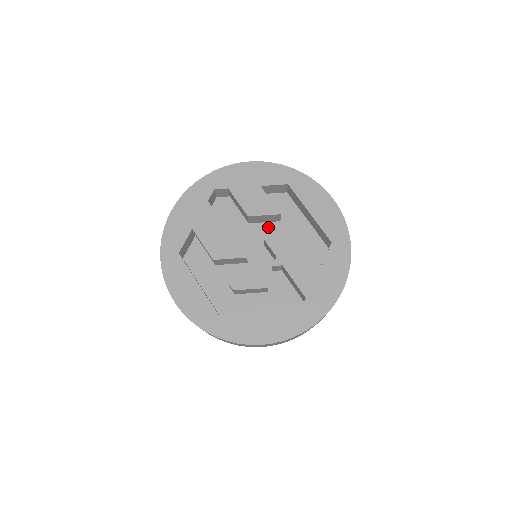
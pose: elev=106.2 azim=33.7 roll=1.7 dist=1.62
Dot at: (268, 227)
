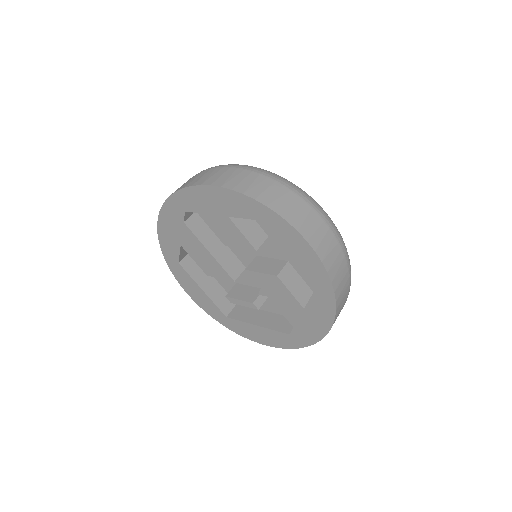
Dot at: occluded
